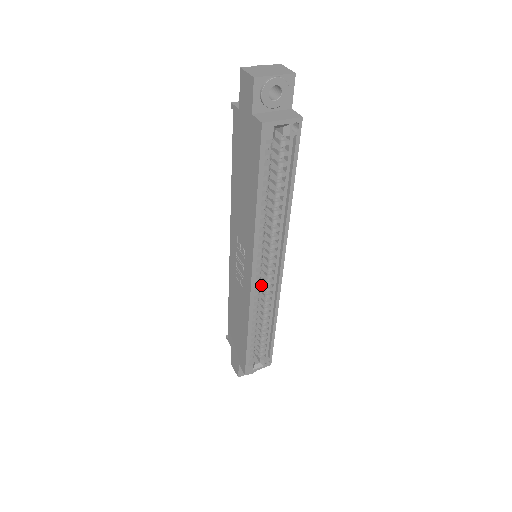
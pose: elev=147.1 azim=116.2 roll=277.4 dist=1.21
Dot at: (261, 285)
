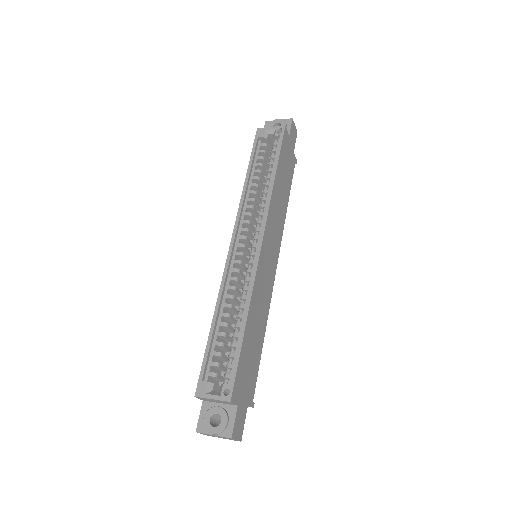
Dot at: occluded
